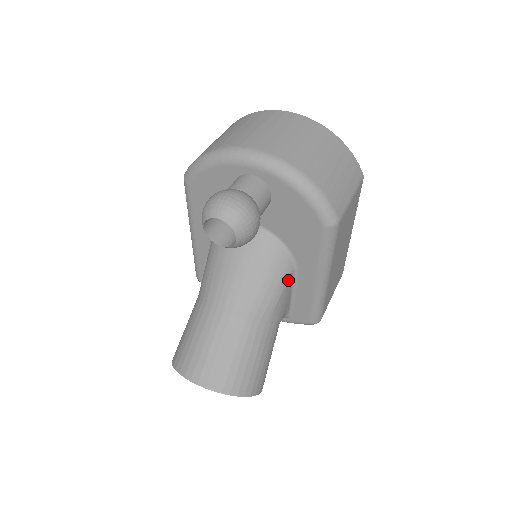
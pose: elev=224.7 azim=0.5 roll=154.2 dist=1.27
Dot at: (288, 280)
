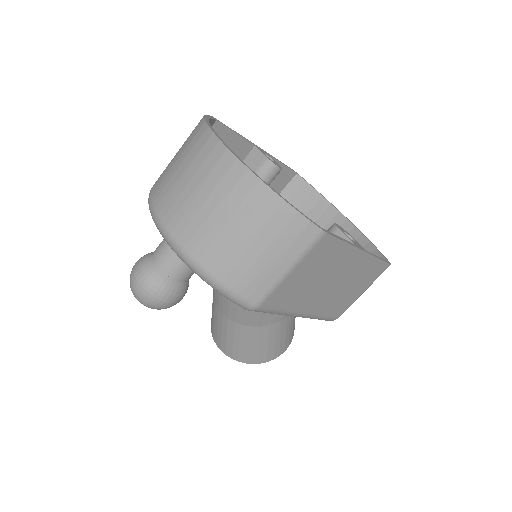
Dot at: occluded
